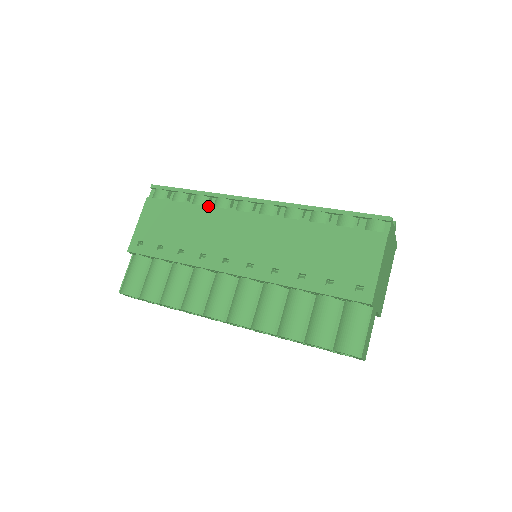
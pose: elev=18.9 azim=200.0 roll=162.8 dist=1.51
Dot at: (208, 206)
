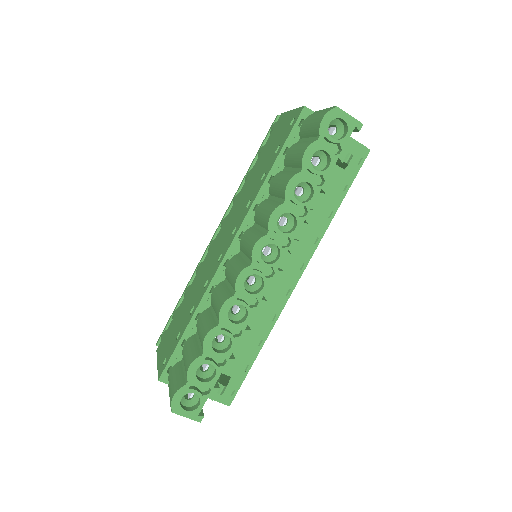
Dot at: (193, 280)
